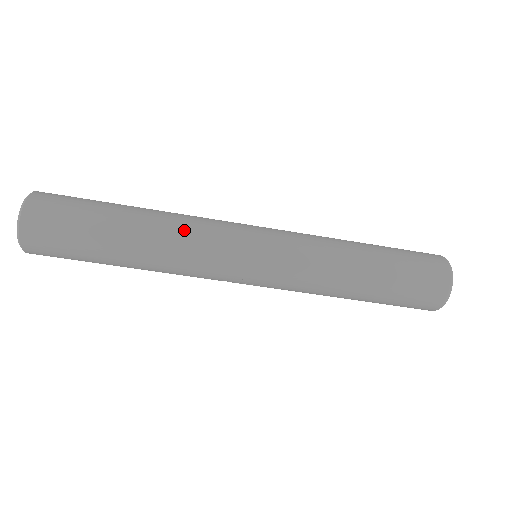
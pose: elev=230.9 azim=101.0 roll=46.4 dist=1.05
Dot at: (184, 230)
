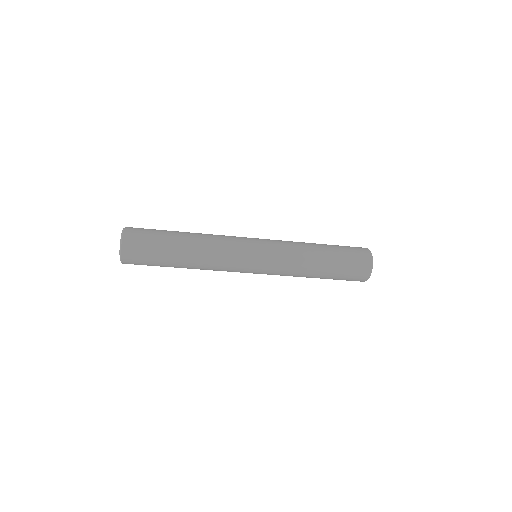
Dot at: (213, 263)
